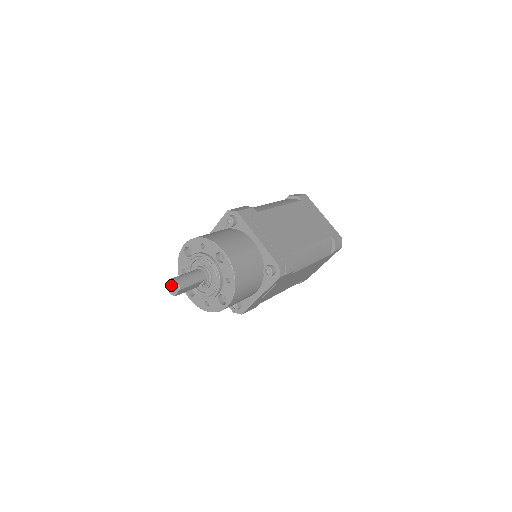
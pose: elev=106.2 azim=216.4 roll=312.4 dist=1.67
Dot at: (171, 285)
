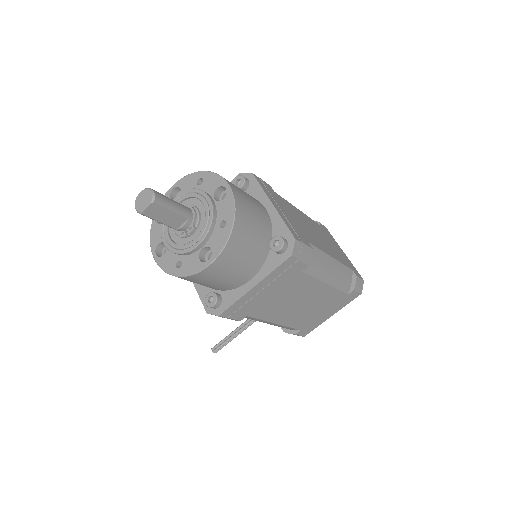
Dot at: (142, 196)
